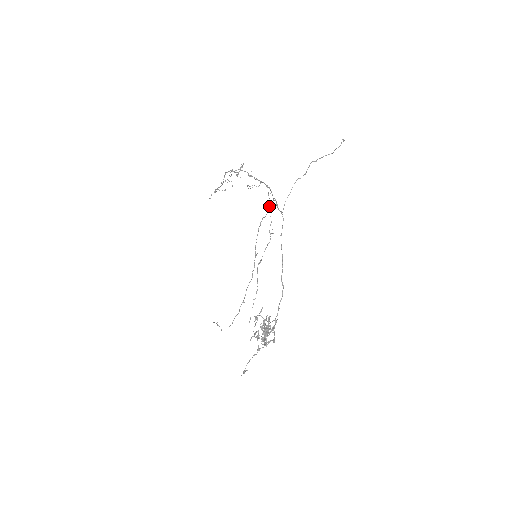
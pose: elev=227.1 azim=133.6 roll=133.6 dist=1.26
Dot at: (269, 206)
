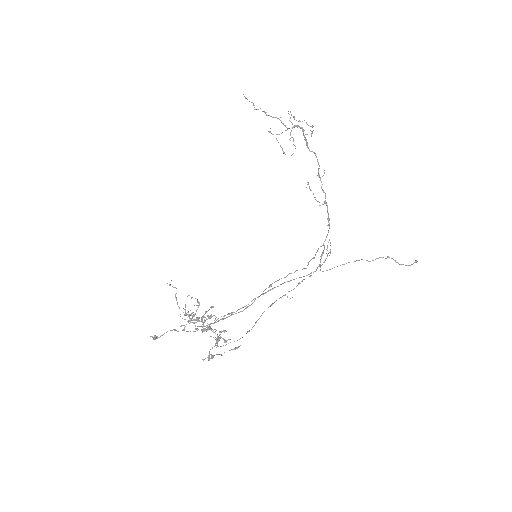
Dot at: occluded
